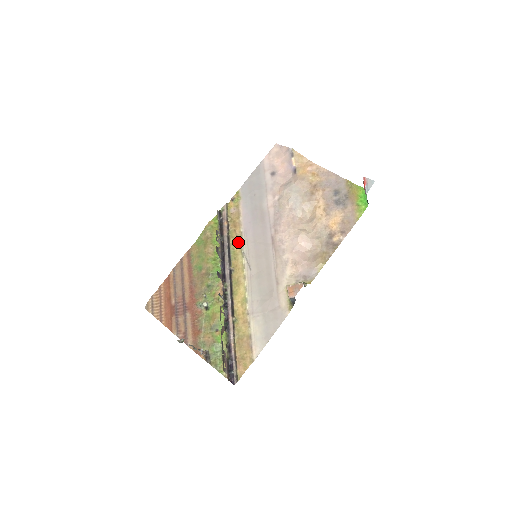
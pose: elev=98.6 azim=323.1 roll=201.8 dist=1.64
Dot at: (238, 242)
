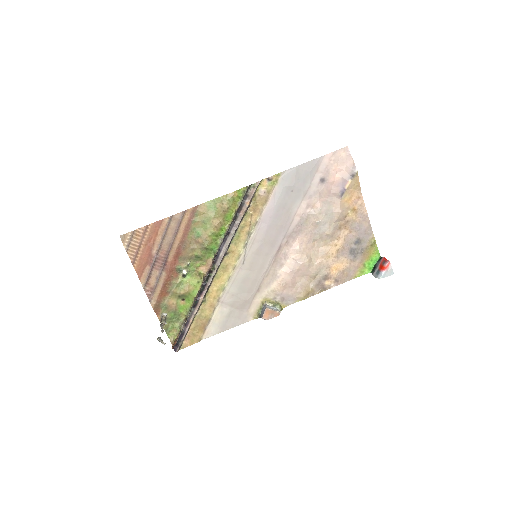
Dot at: (248, 230)
